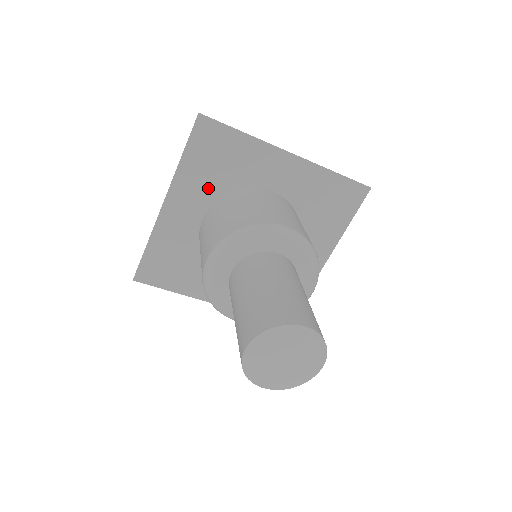
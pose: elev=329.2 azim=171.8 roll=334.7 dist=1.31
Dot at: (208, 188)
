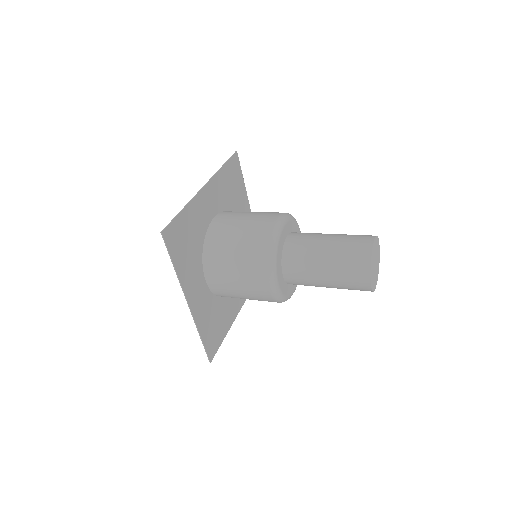
Dot at: (195, 263)
